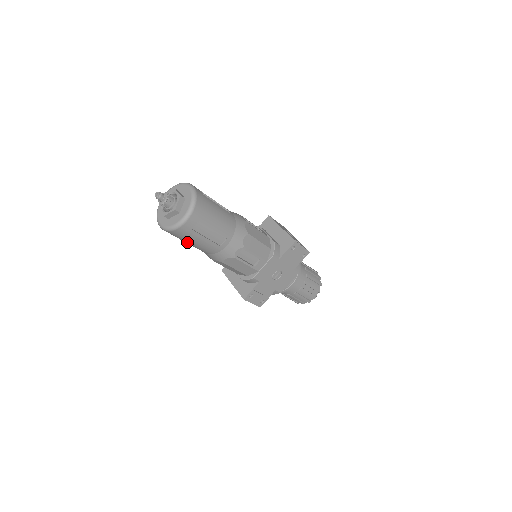
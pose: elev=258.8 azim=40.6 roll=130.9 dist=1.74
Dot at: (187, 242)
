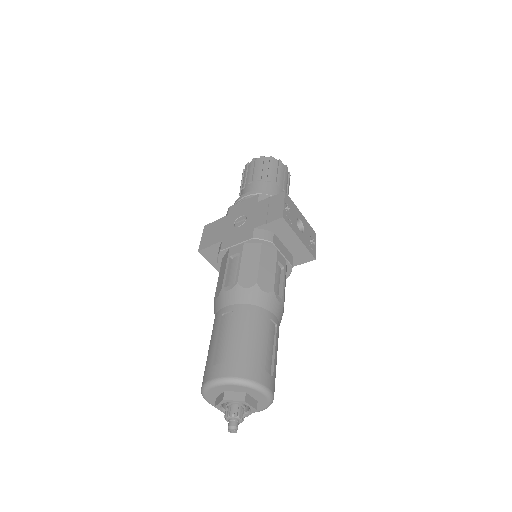
Dot at: occluded
